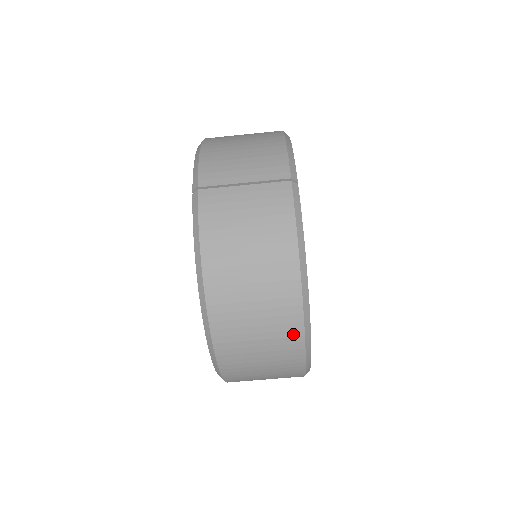
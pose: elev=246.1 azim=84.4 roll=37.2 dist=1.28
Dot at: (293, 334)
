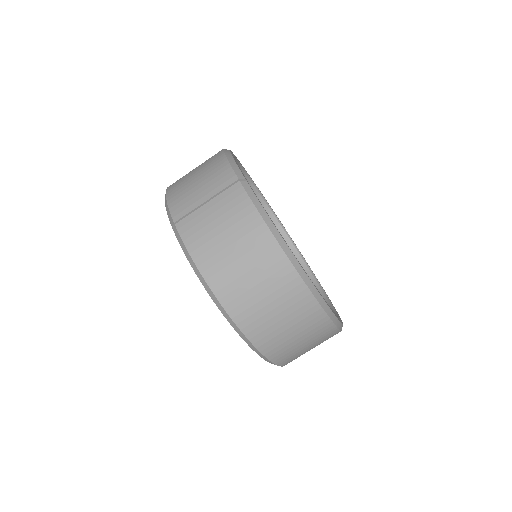
Dot at: (302, 296)
